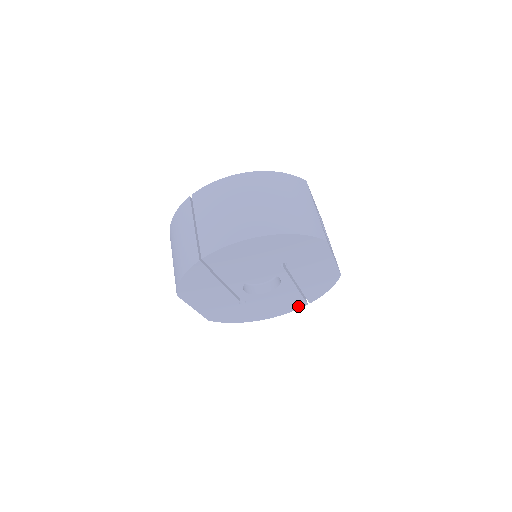
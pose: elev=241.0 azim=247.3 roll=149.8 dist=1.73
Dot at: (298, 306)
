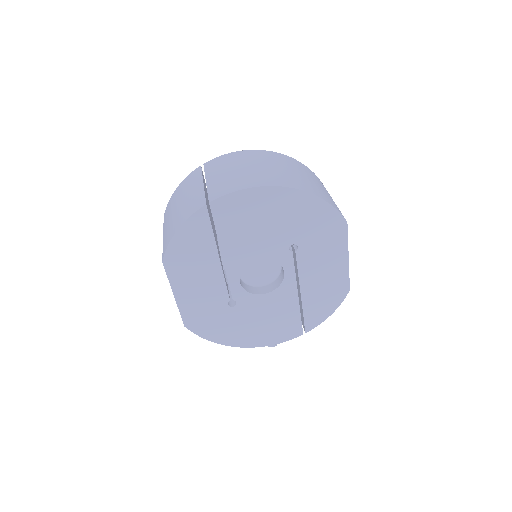
Dot at: (292, 334)
